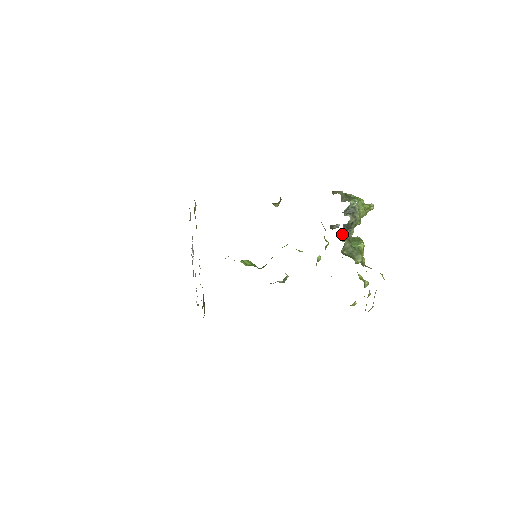
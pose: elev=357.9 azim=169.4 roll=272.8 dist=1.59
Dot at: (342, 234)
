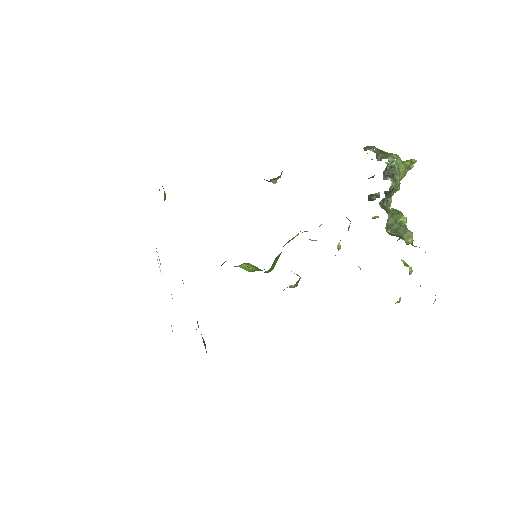
Dot at: occluded
